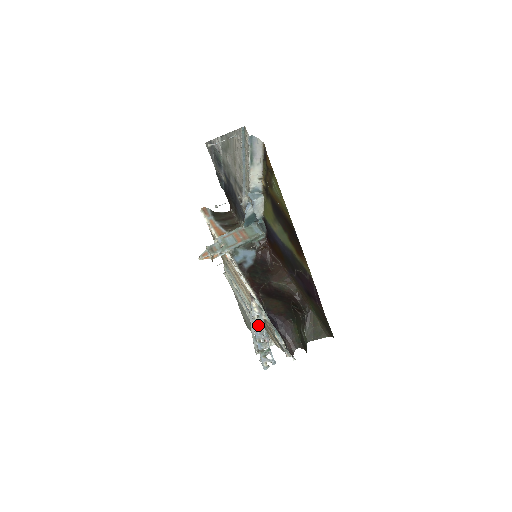
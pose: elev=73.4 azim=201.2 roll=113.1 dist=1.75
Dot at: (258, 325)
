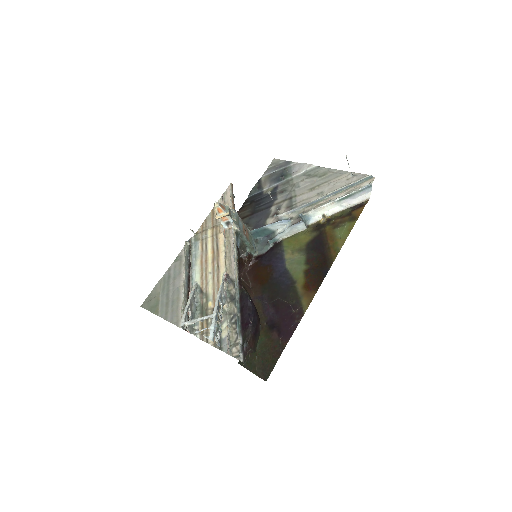
Dot at: (194, 307)
